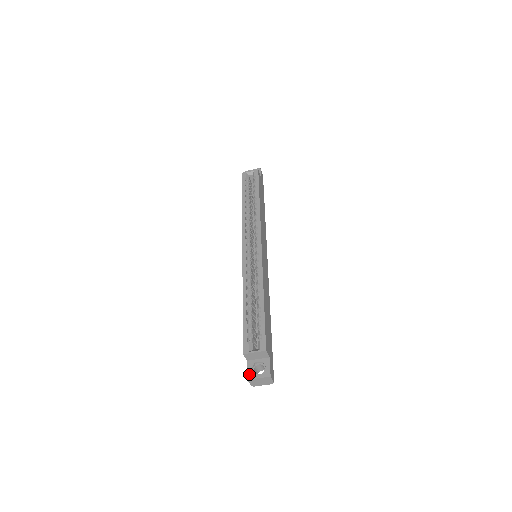
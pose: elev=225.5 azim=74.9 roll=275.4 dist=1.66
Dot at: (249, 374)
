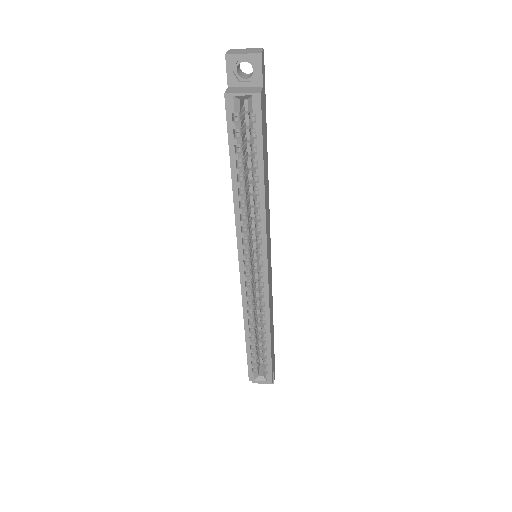
Dot at: occluded
